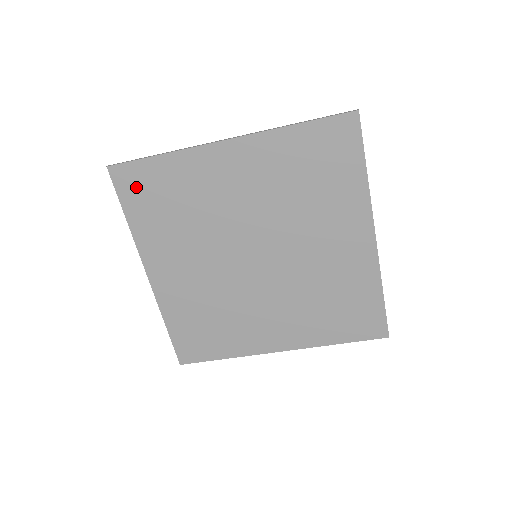
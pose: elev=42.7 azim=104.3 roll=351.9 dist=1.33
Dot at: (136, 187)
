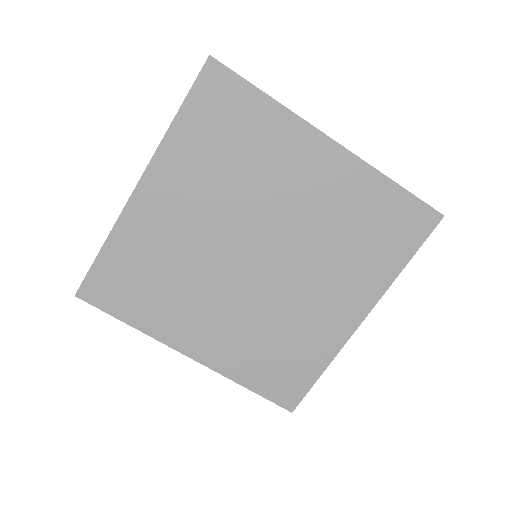
Dot at: (110, 291)
